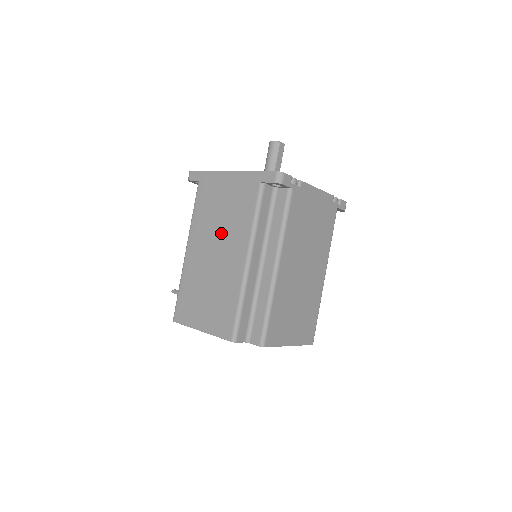
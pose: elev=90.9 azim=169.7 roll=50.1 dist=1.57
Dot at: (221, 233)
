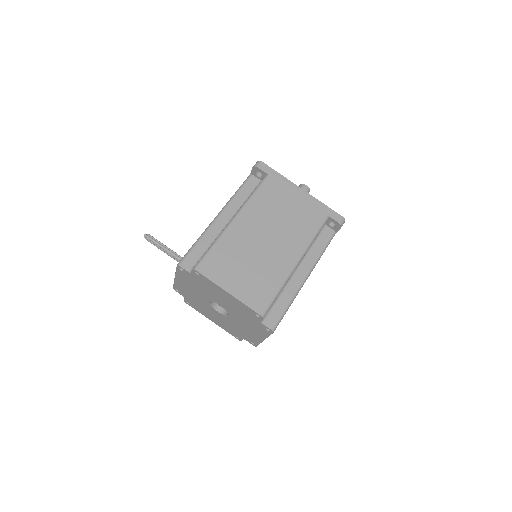
Dot at: (279, 228)
